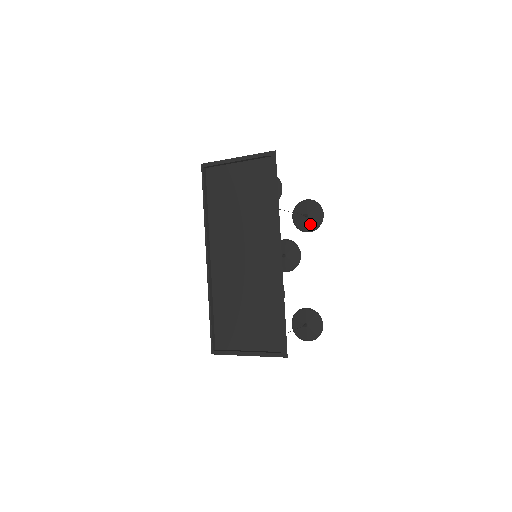
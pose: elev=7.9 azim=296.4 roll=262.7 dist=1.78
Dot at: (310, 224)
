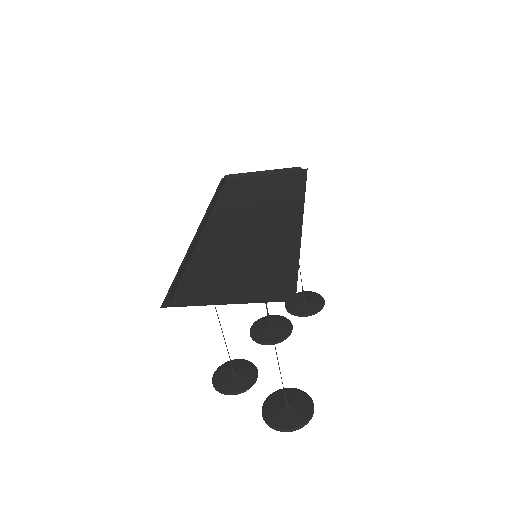
Dot at: (307, 308)
